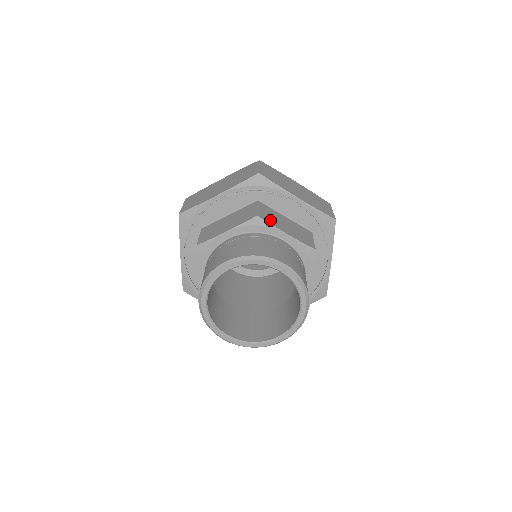
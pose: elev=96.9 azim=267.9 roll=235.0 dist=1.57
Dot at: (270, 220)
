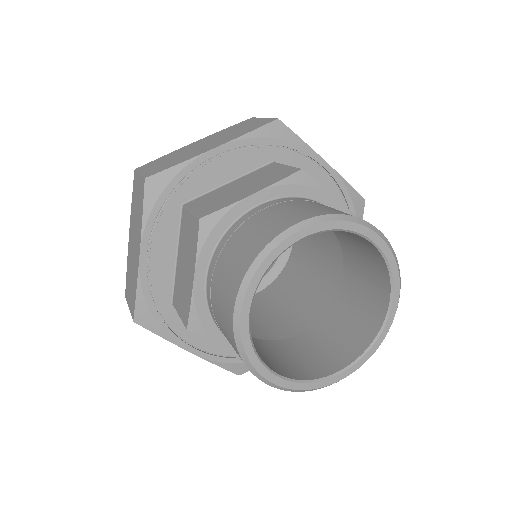
Dot at: (219, 205)
